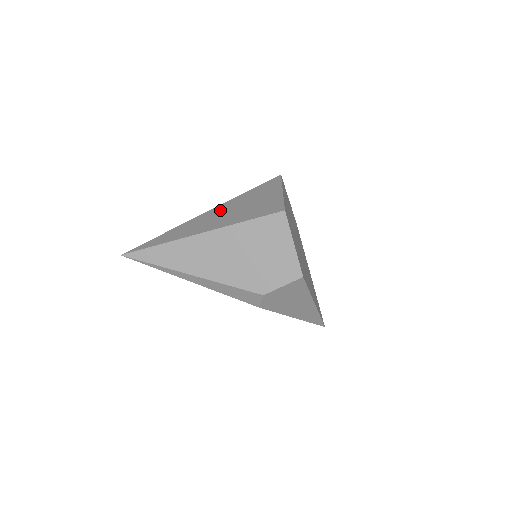
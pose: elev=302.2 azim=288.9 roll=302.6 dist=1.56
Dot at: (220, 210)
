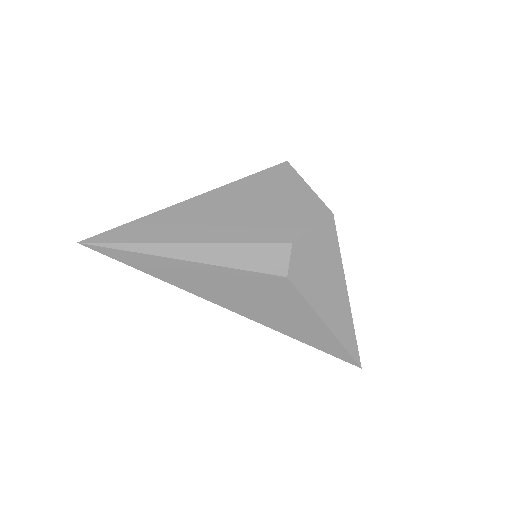
Dot at: occluded
